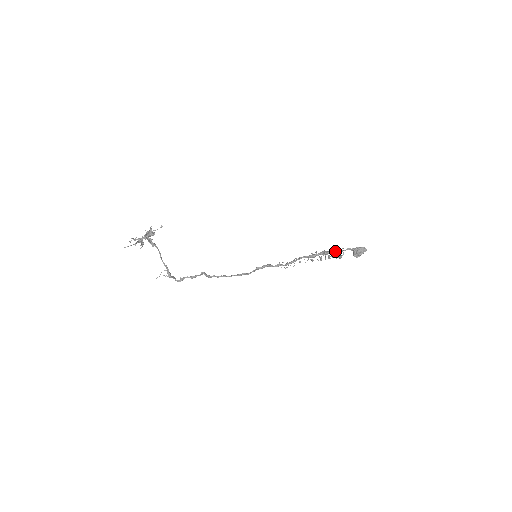
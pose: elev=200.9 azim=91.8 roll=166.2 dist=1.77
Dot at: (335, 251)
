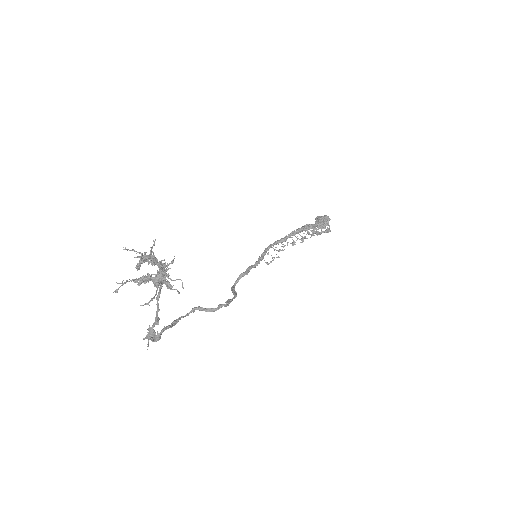
Dot at: occluded
